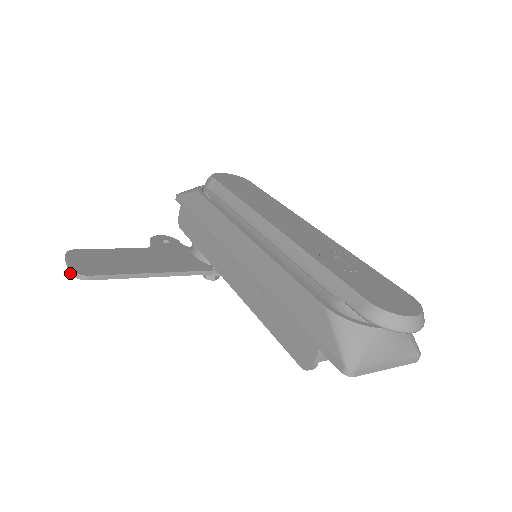
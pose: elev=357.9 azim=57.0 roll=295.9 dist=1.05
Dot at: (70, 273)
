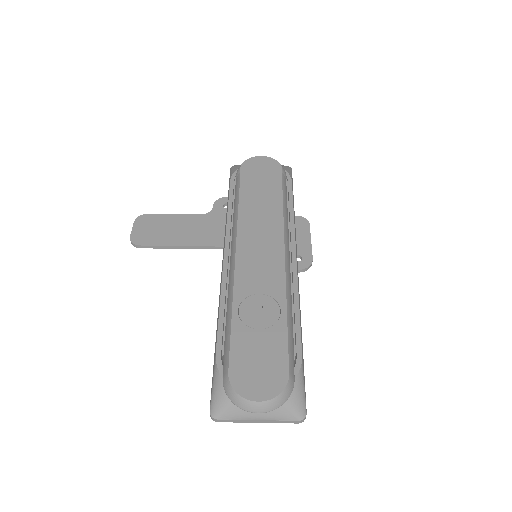
Dot at: (130, 240)
